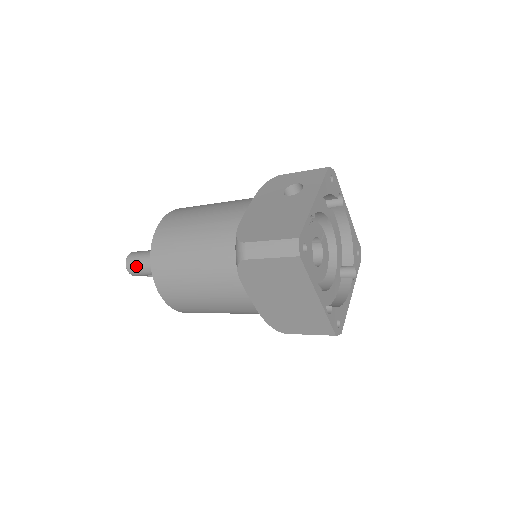
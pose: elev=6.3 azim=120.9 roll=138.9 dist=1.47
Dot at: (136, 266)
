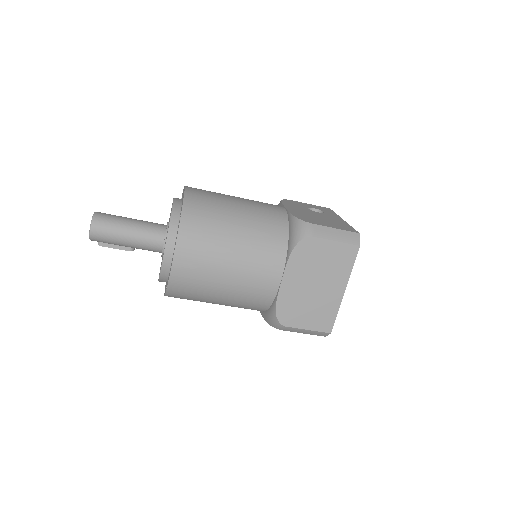
Dot at: (109, 225)
